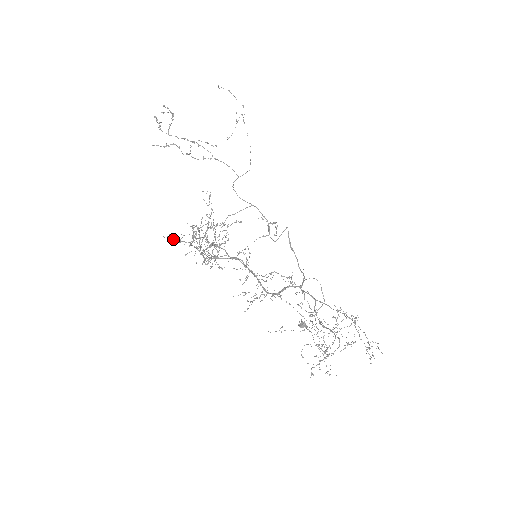
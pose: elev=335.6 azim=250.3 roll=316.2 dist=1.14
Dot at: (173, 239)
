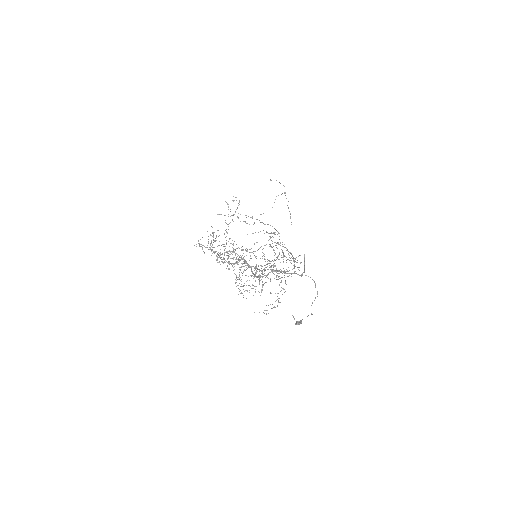
Dot at: (199, 246)
